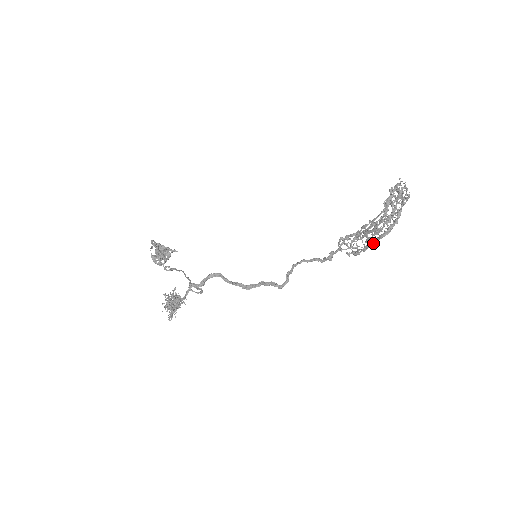
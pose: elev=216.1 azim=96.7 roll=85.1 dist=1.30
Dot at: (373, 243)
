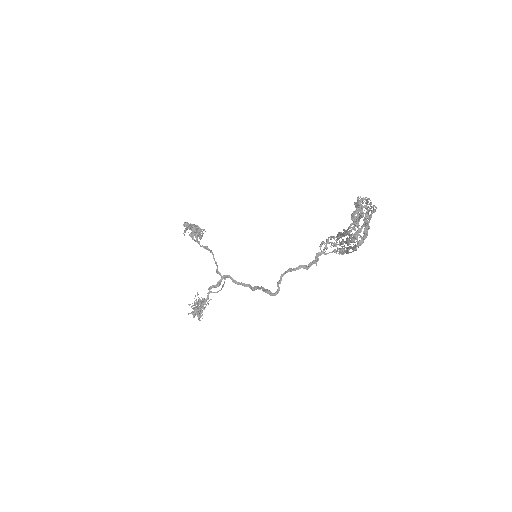
Dot at: (349, 252)
